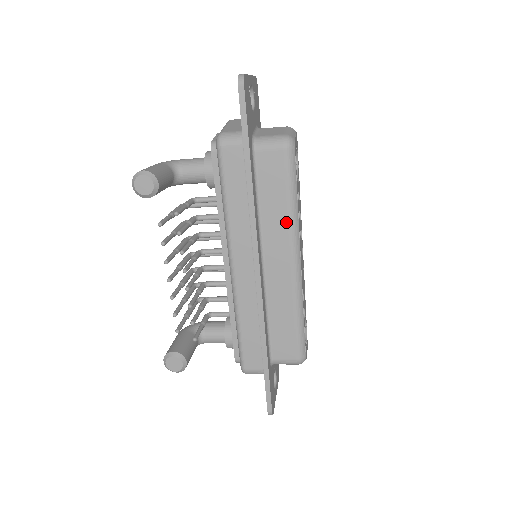
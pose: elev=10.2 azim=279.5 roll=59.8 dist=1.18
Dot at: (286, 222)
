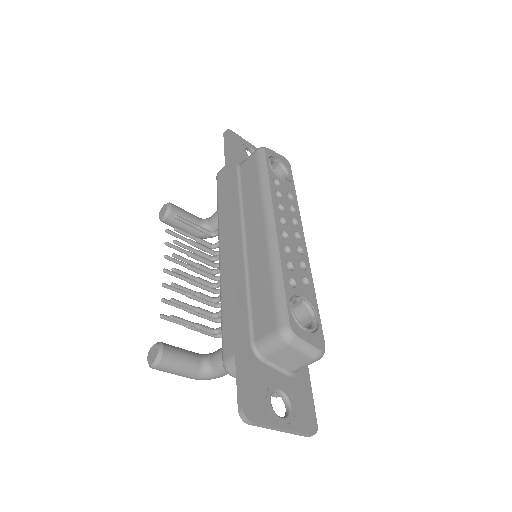
Dot at: (259, 196)
